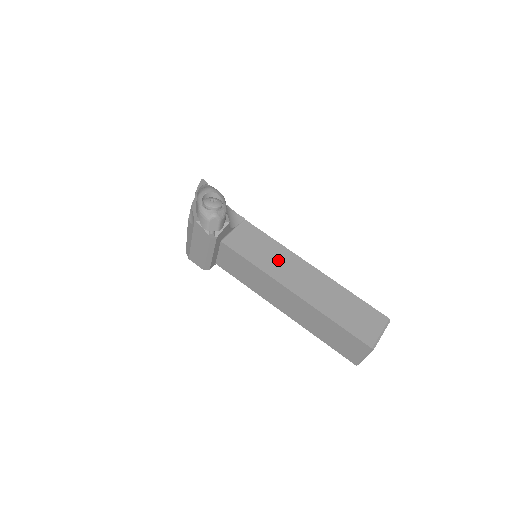
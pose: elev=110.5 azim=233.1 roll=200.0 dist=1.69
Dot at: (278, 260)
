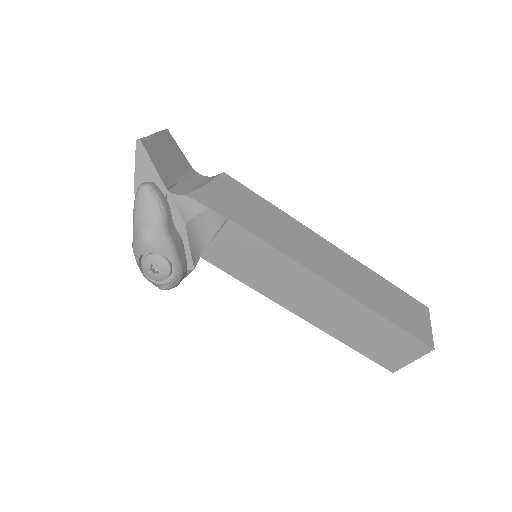
Dot at: (283, 280)
